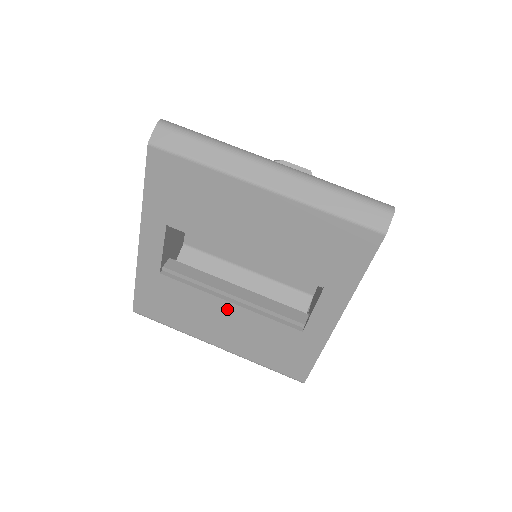
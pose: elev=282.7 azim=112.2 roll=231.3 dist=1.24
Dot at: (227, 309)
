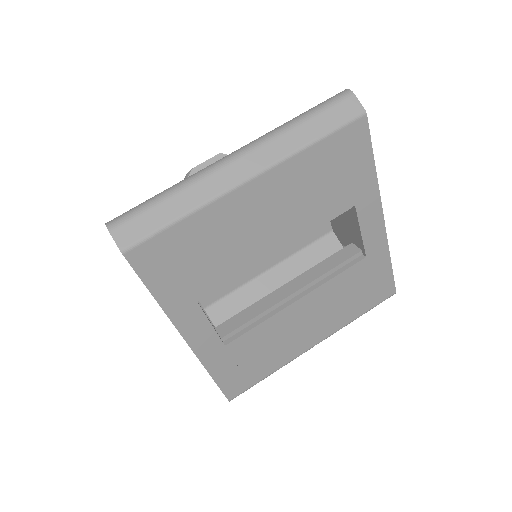
Dot at: (299, 308)
